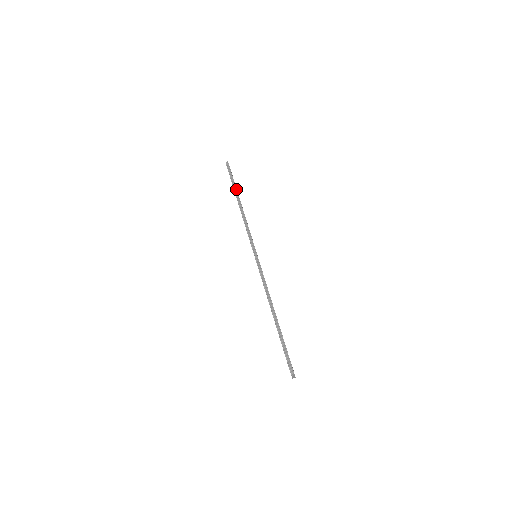
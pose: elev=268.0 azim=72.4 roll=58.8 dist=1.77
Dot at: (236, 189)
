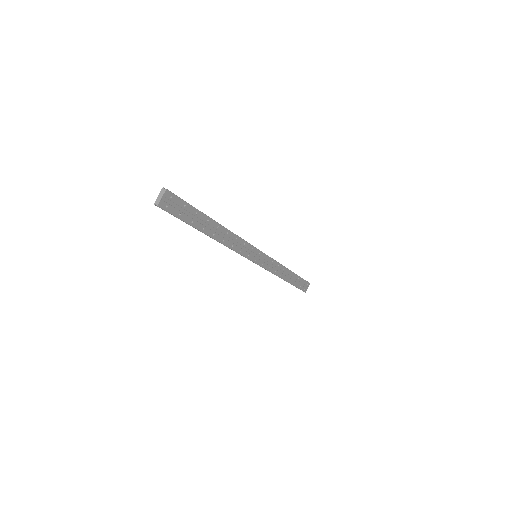
Dot at: (296, 274)
